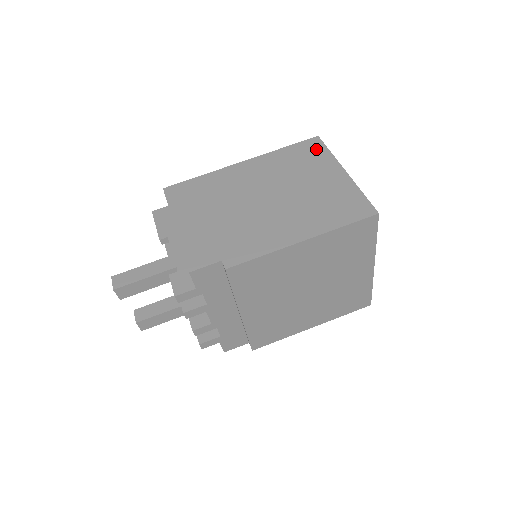
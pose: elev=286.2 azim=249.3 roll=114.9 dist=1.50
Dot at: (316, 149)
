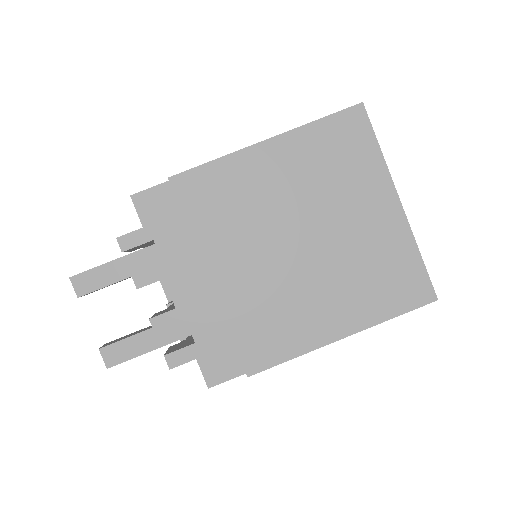
Dot at: occluded
